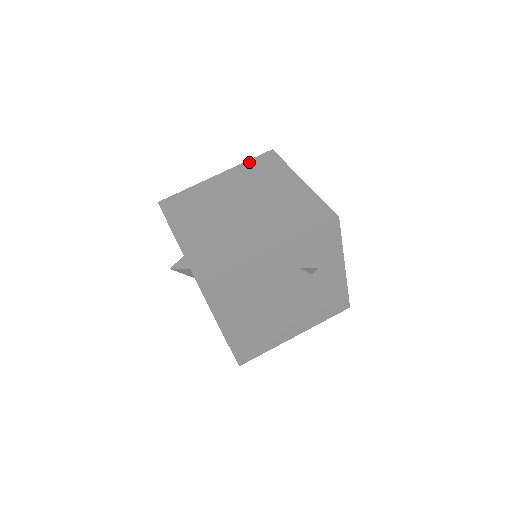
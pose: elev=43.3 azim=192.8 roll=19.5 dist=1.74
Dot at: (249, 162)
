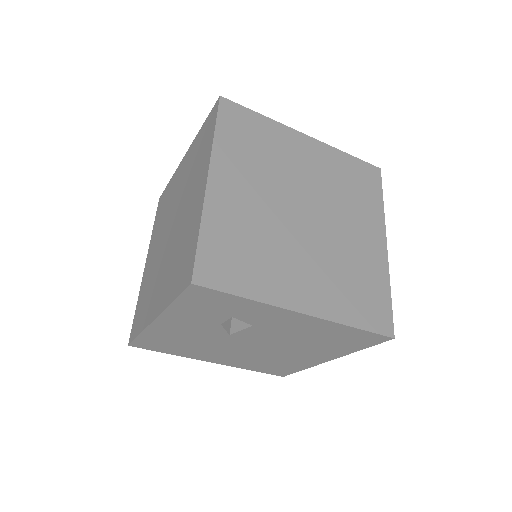
Dot at: (202, 128)
